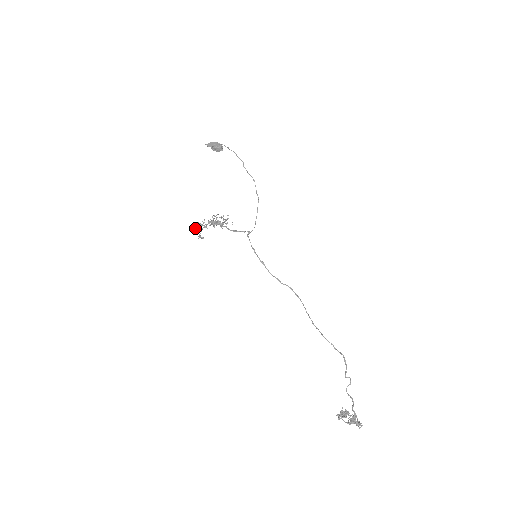
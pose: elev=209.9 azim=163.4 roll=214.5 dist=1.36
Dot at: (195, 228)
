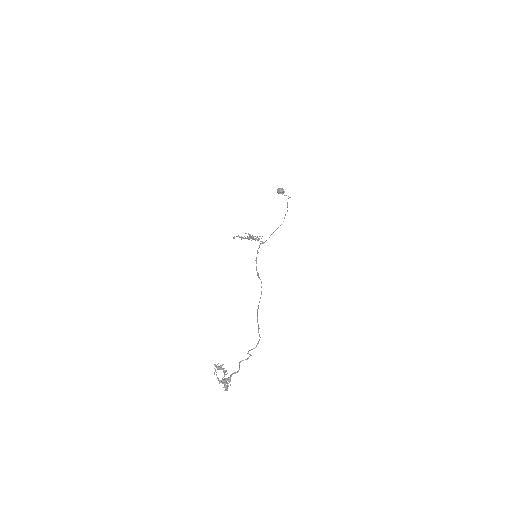
Dot at: (236, 236)
